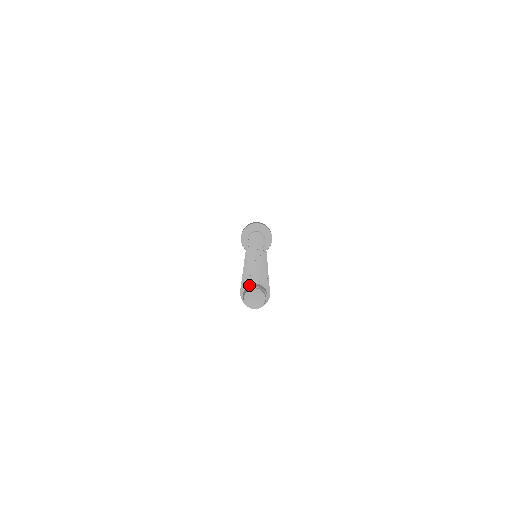
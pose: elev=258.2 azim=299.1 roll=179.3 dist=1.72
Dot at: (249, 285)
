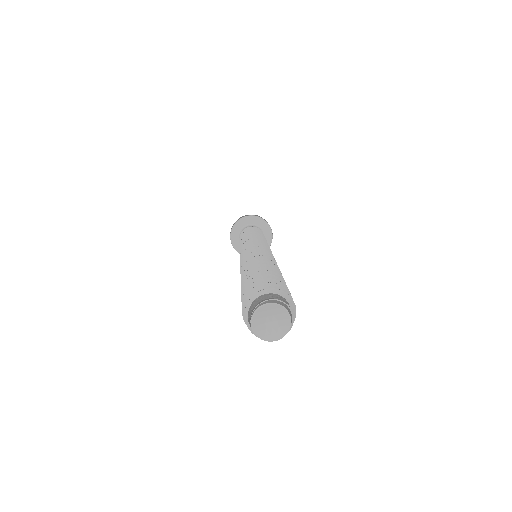
Dot at: (249, 308)
